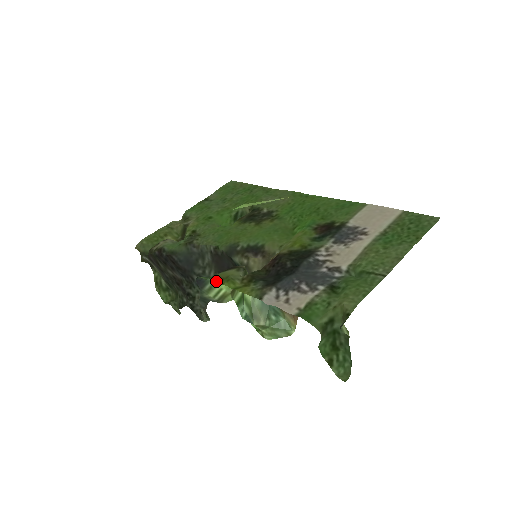
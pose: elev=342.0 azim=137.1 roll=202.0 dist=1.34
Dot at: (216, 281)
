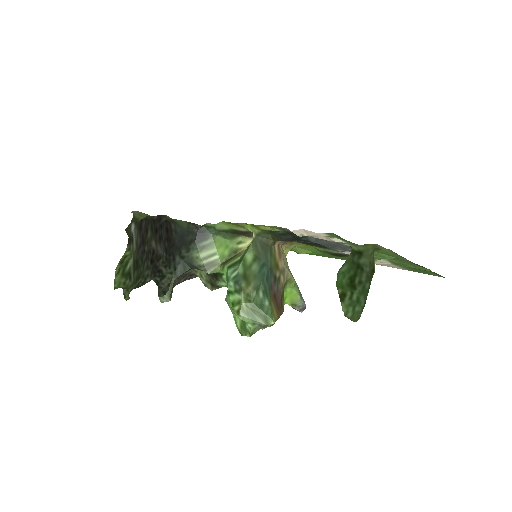
Dot at: (230, 222)
